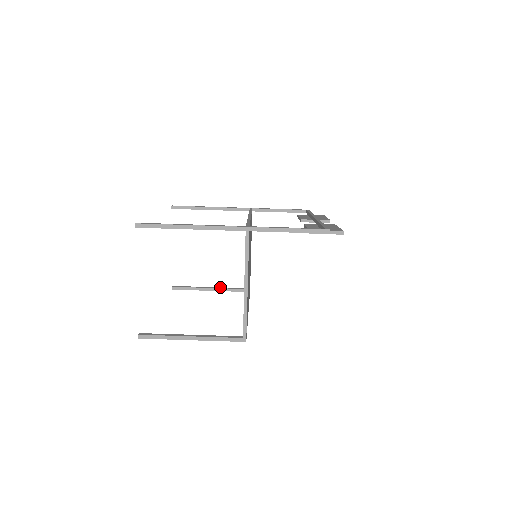
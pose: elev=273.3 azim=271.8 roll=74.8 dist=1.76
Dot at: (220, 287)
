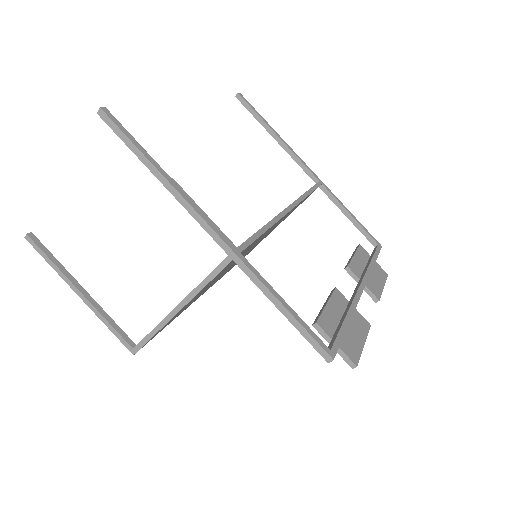
Dot at: (217, 226)
